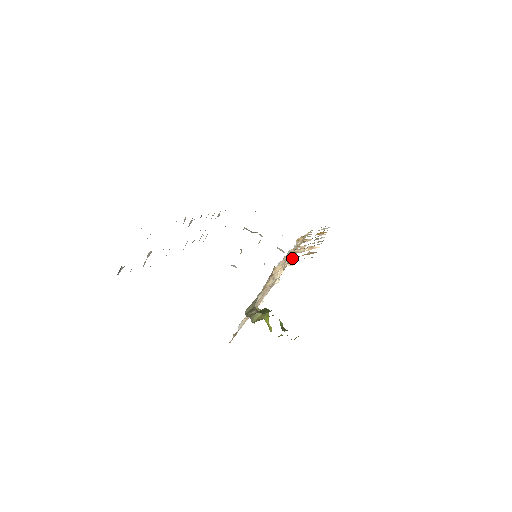
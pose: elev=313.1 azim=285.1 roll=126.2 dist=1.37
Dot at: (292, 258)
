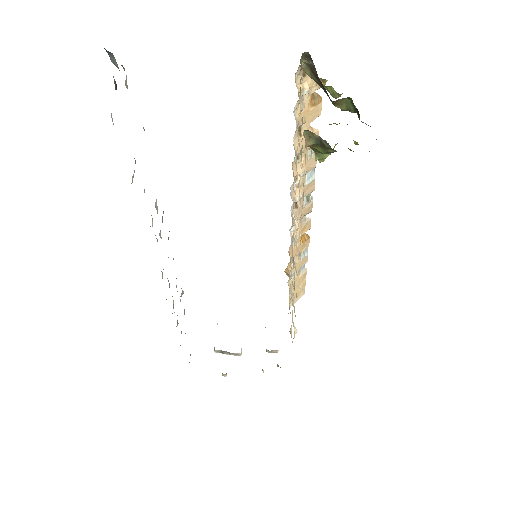
Dot at: occluded
